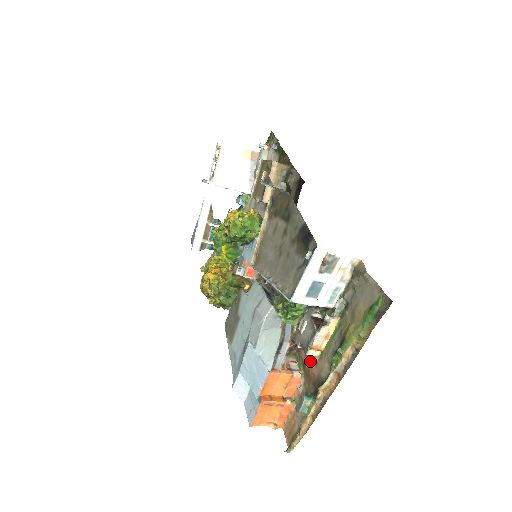
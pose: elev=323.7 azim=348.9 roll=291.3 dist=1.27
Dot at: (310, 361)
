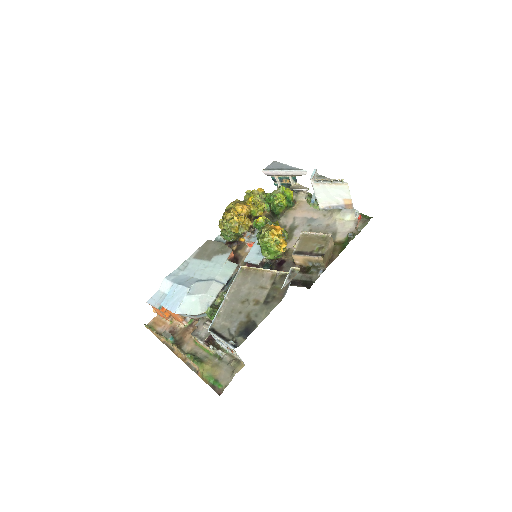
Dot at: (193, 330)
